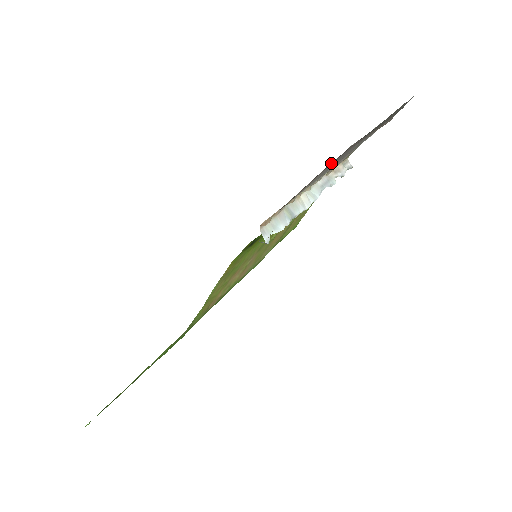
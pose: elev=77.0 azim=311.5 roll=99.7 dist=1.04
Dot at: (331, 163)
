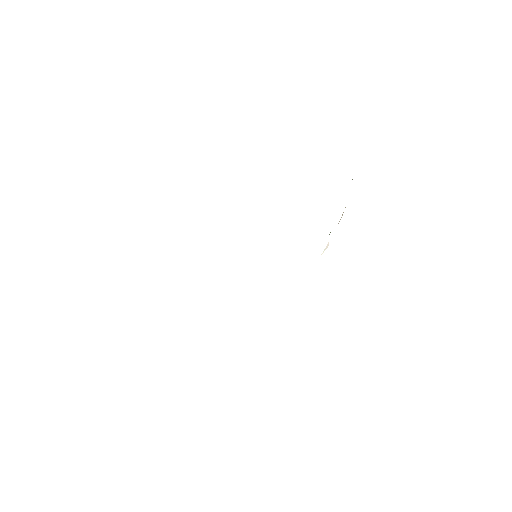
Dot at: occluded
